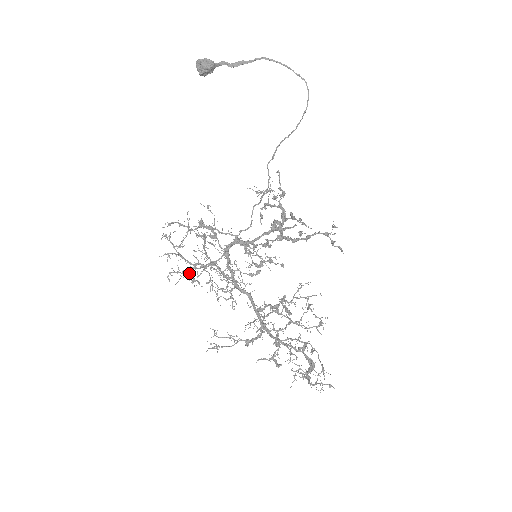
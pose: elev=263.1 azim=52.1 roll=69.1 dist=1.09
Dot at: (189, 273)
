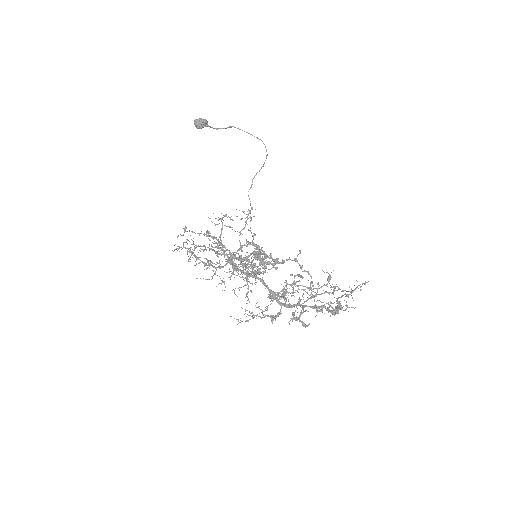
Dot at: (207, 268)
